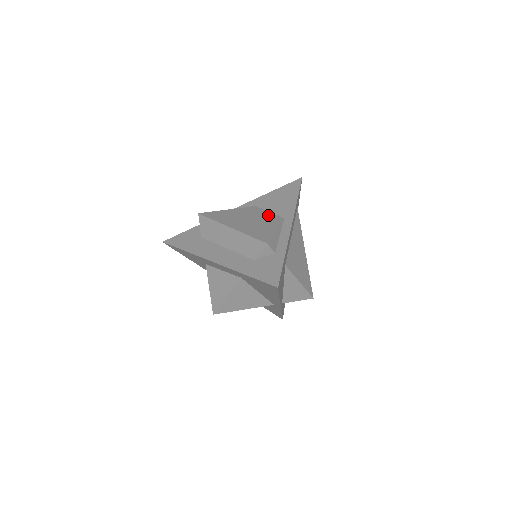
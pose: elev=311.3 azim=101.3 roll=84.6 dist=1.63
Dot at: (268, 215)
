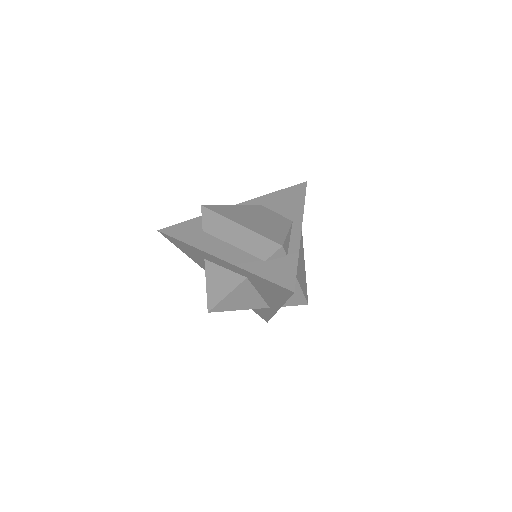
Dot at: (275, 216)
